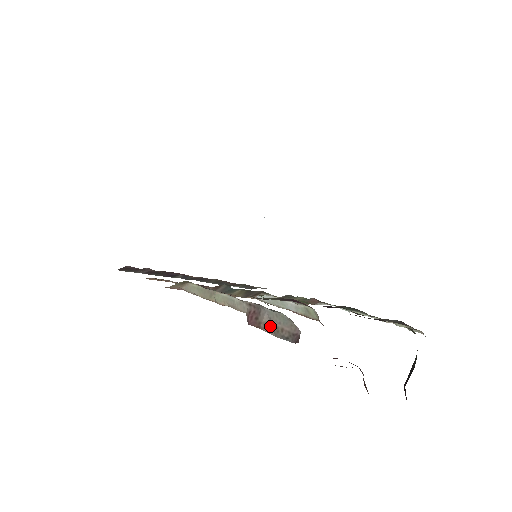
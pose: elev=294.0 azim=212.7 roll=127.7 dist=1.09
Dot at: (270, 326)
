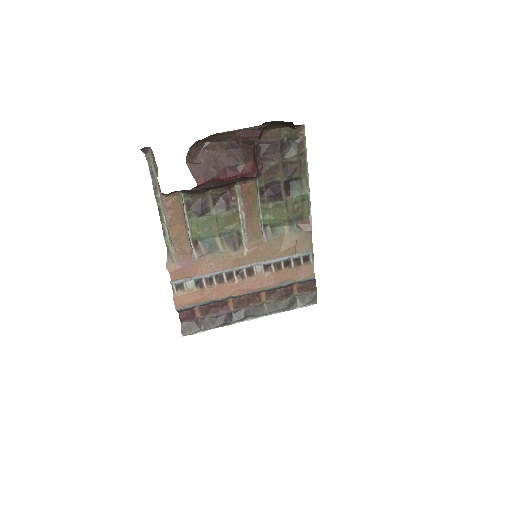
Dot at: (157, 173)
